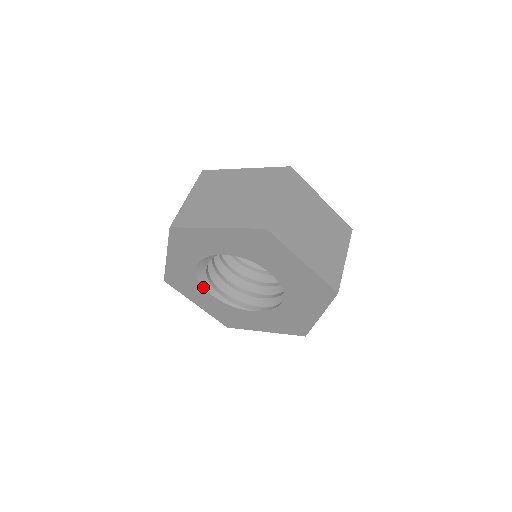
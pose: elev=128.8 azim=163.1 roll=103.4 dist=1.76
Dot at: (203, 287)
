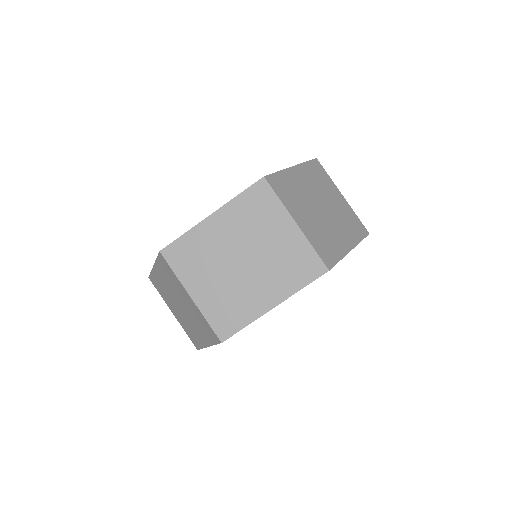
Dot at: occluded
